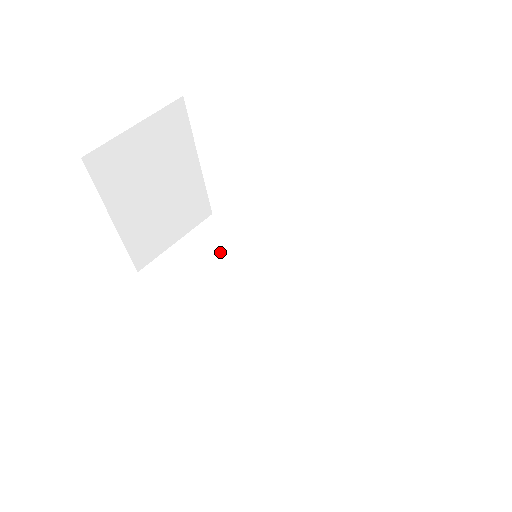
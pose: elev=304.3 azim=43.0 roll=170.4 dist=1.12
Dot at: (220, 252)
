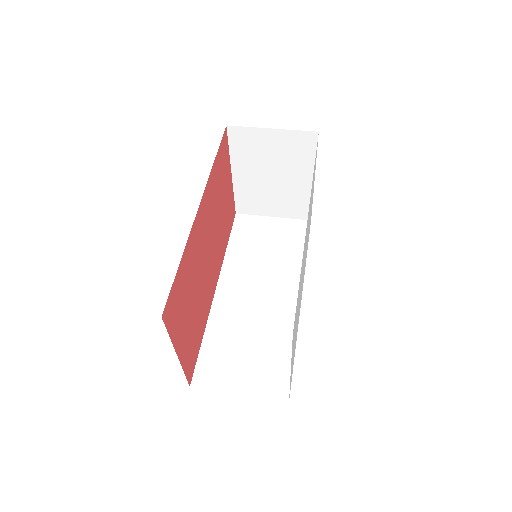
Dot at: (282, 244)
